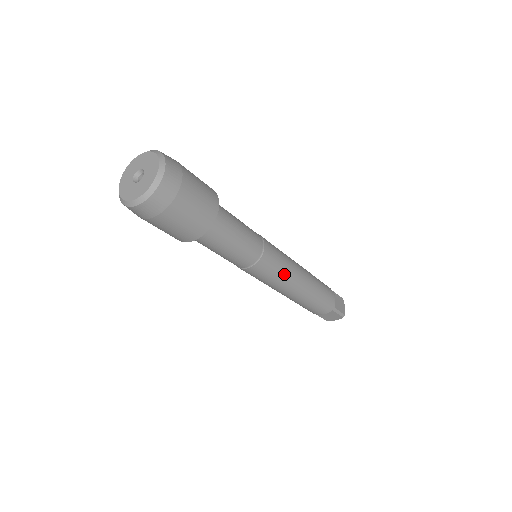
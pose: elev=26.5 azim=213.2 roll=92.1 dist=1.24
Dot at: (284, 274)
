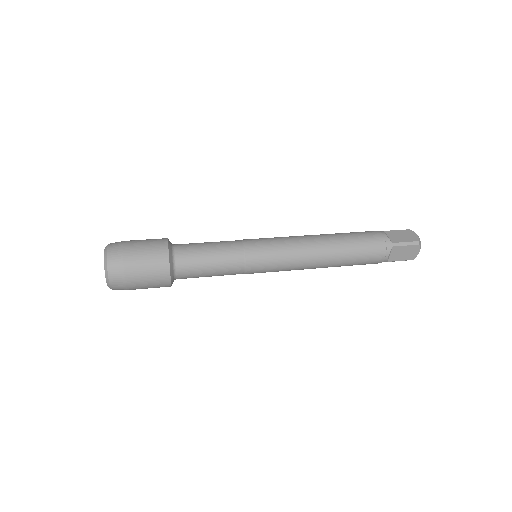
Dot at: (284, 270)
